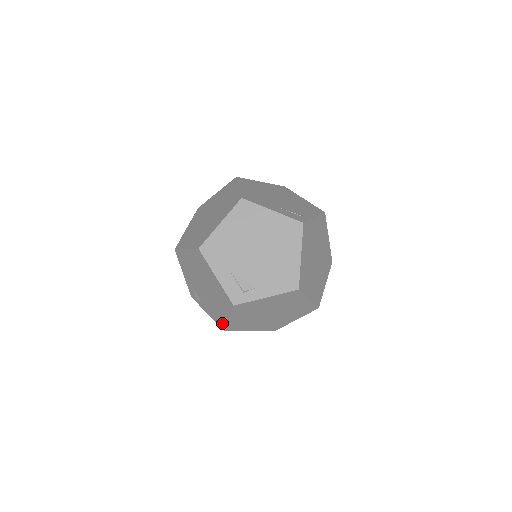
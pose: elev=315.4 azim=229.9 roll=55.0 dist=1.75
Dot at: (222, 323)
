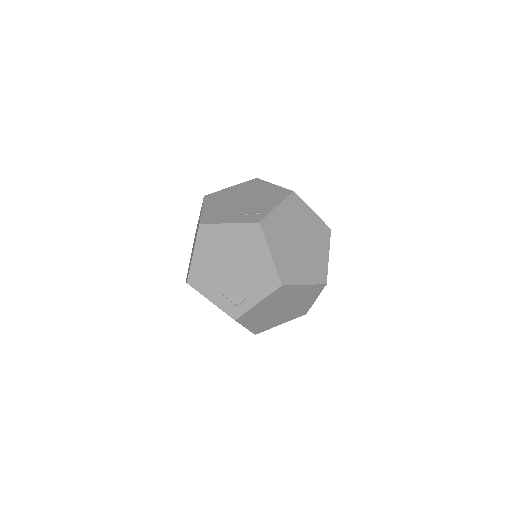
Dot at: occluded
